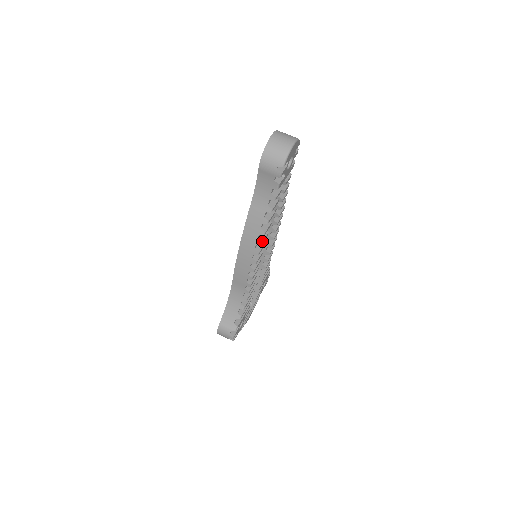
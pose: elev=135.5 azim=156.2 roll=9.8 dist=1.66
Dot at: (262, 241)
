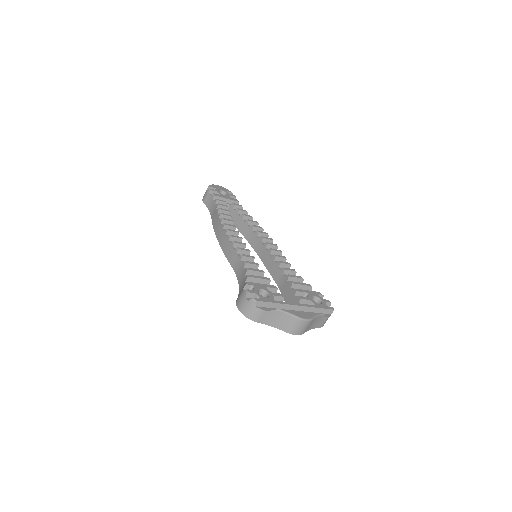
Dot at: (222, 218)
